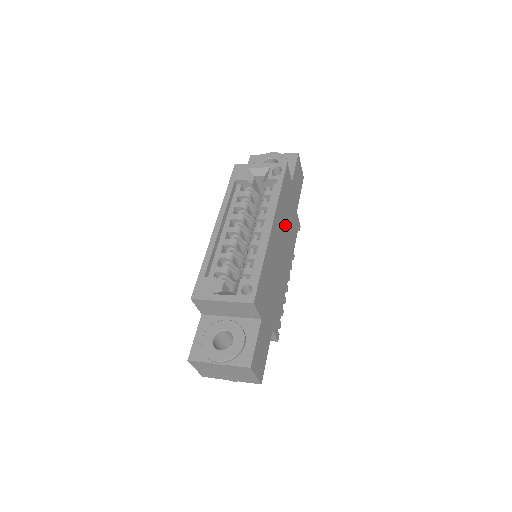
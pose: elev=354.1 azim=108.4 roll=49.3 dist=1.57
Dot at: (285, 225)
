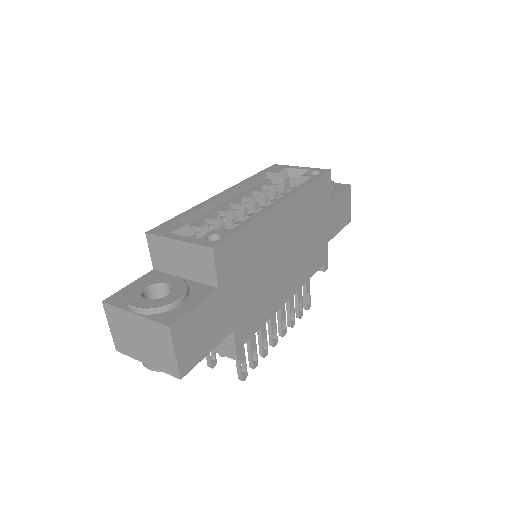
Dot at: (304, 232)
